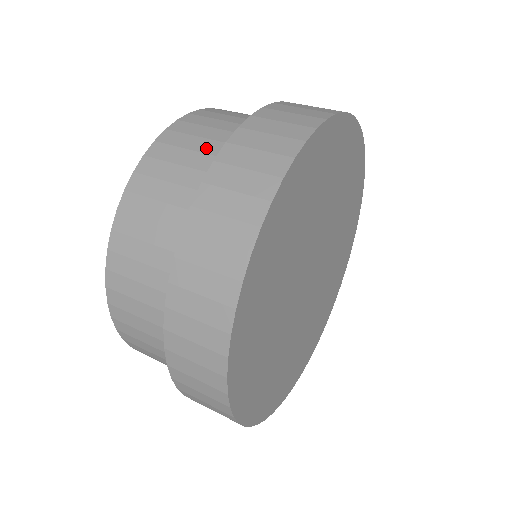
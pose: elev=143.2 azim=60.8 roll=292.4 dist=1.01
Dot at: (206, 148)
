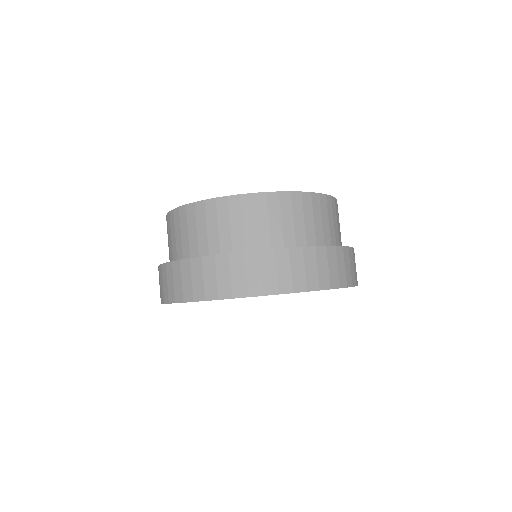
Dot at: (274, 229)
